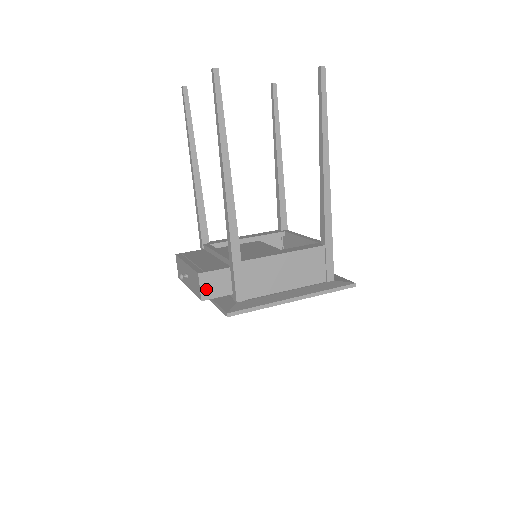
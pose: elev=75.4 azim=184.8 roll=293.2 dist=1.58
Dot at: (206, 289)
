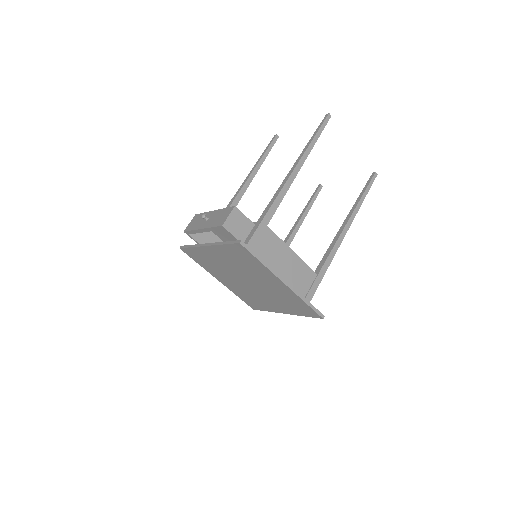
Dot at: (231, 221)
